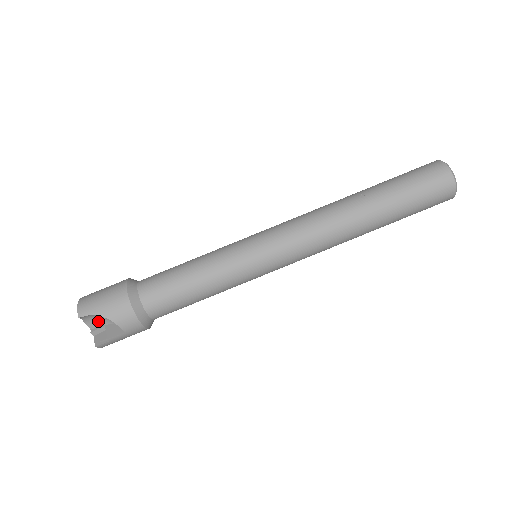
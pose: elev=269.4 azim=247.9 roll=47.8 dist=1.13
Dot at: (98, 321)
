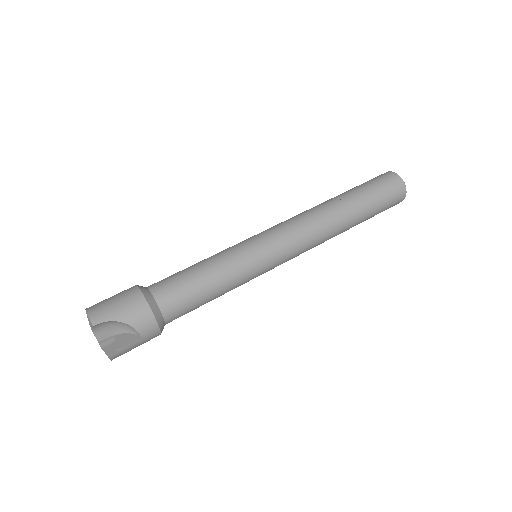
Dot at: (107, 331)
